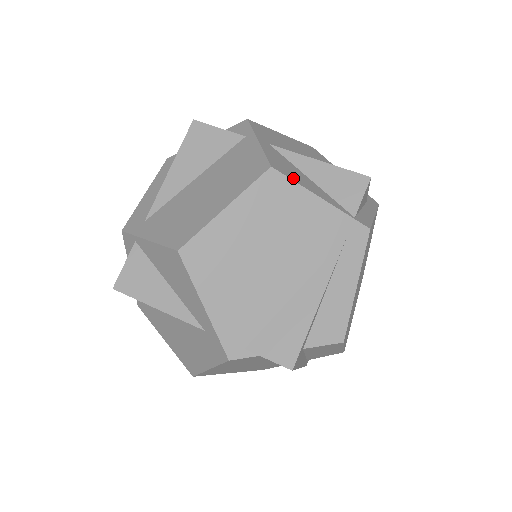
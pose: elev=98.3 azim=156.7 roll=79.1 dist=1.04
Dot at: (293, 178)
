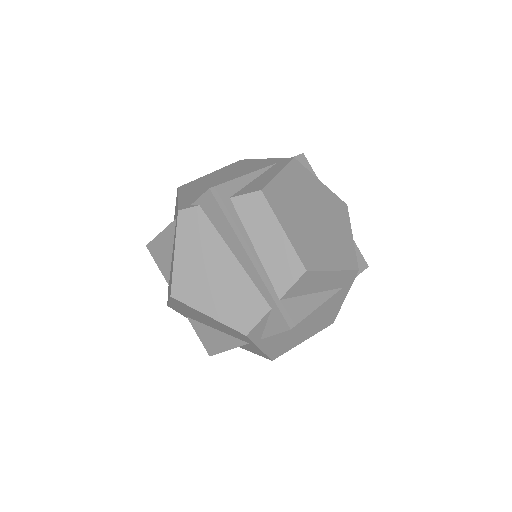
Dot at: occluded
